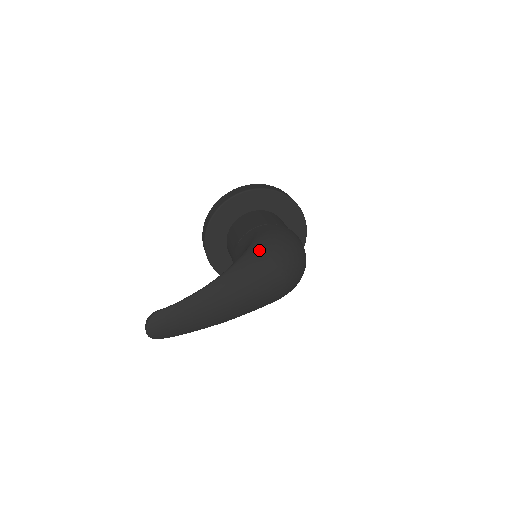
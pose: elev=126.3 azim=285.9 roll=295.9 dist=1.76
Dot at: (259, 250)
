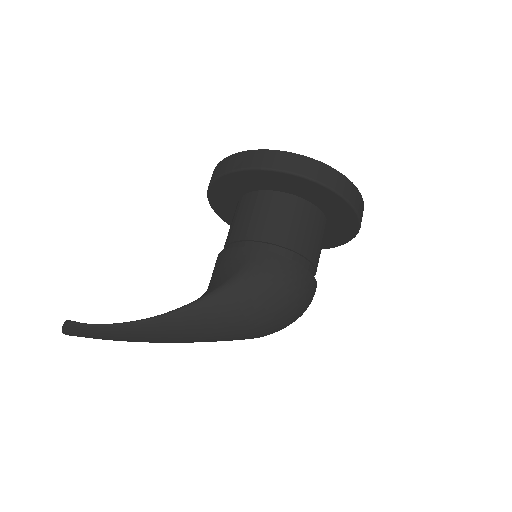
Dot at: (228, 301)
